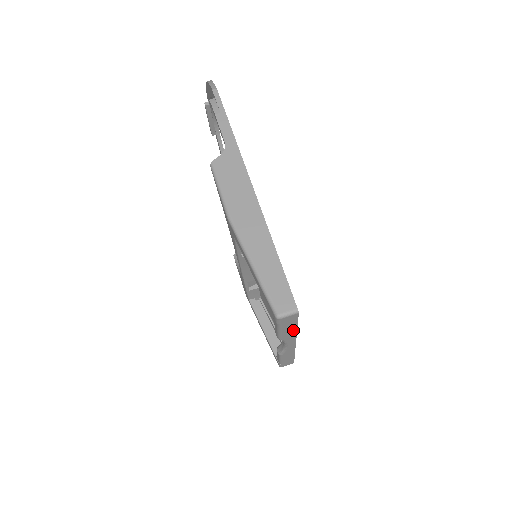
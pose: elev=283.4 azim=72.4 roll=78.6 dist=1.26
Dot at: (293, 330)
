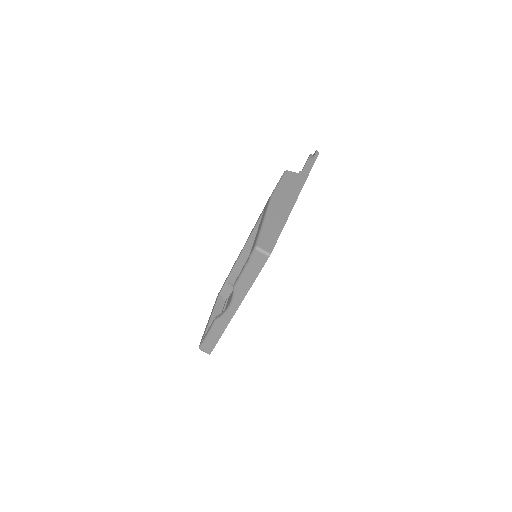
Dot at: (249, 283)
